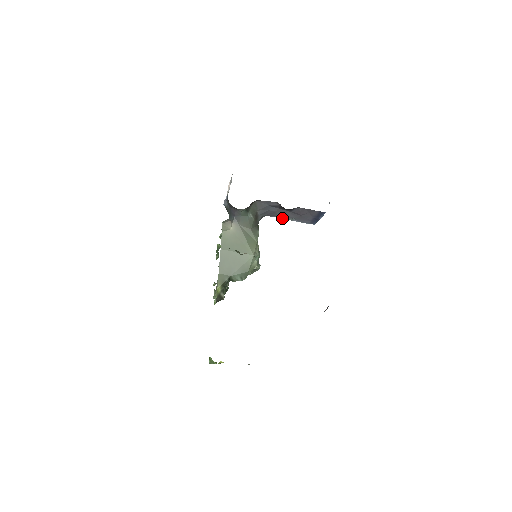
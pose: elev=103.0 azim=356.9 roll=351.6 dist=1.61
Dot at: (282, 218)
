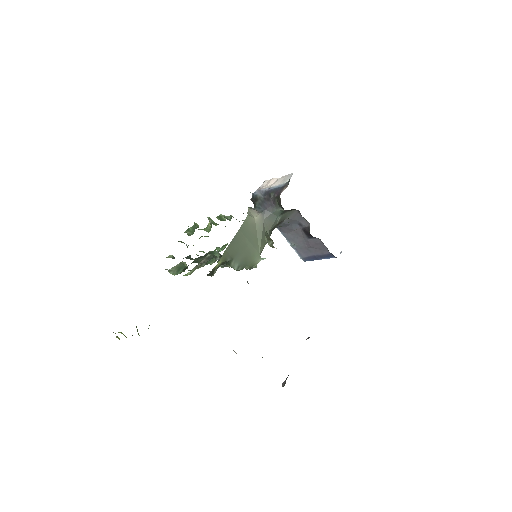
Dot at: (287, 238)
